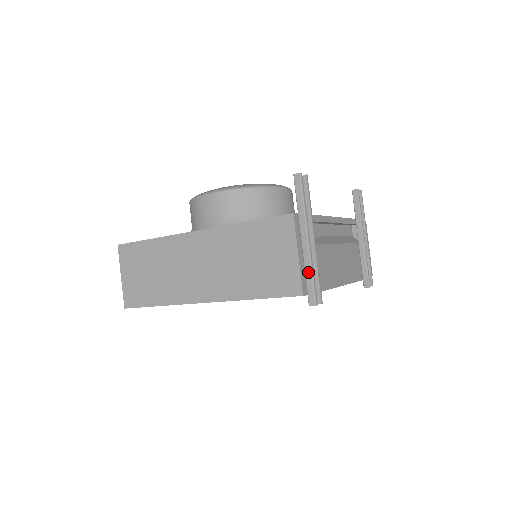
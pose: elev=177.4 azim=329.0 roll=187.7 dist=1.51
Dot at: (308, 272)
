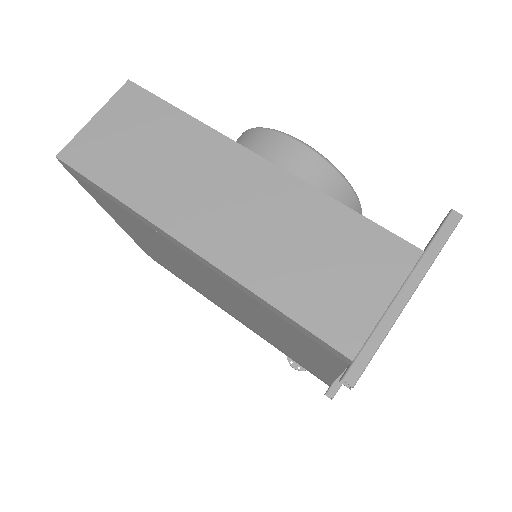
Dot at: (377, 336)
